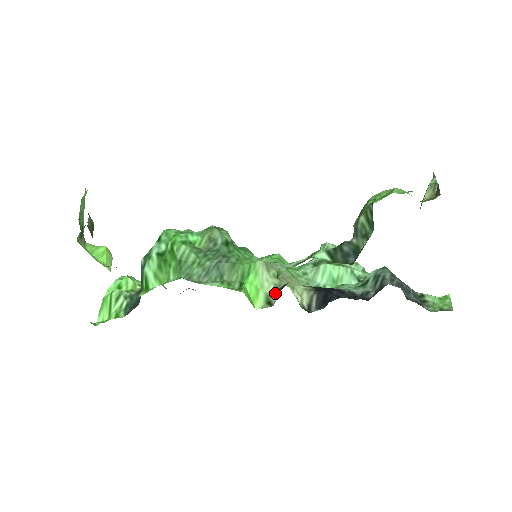
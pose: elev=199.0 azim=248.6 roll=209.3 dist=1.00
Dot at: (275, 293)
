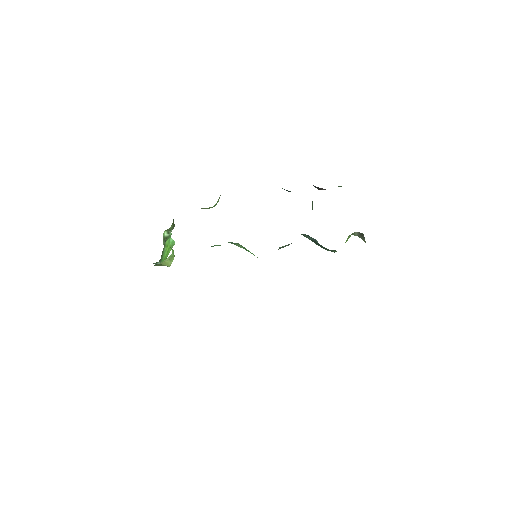
Dot at: occluded
